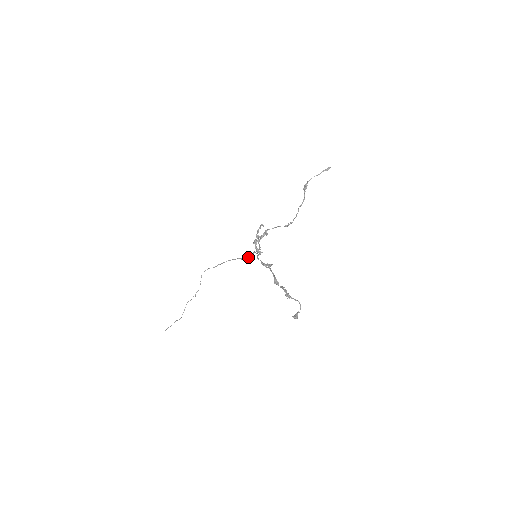
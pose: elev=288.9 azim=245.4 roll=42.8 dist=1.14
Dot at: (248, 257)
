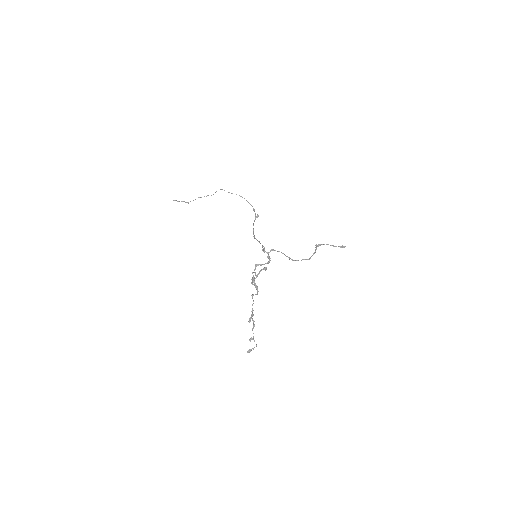
Dot at: (258, 215)
